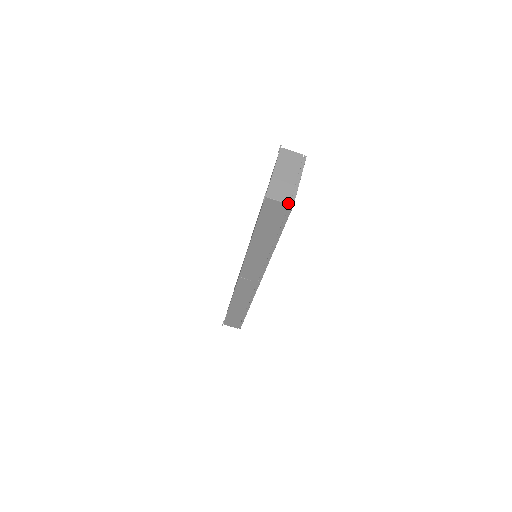
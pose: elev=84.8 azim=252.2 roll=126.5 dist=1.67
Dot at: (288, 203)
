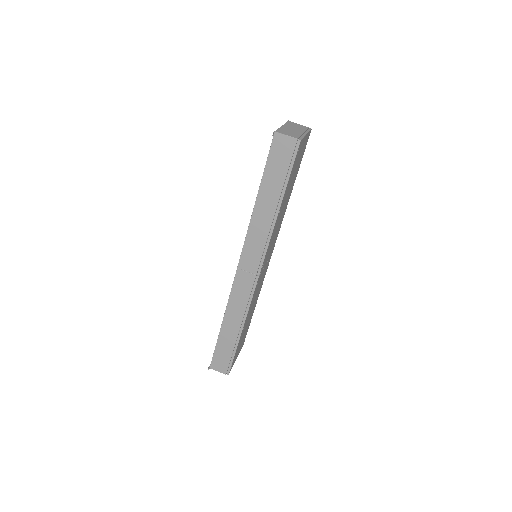
Dot at: (296, 138)
